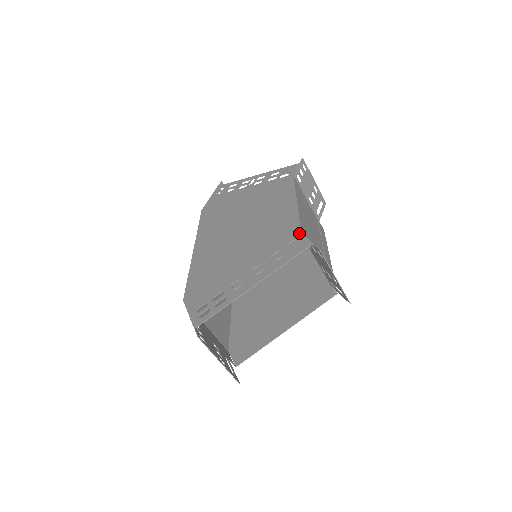
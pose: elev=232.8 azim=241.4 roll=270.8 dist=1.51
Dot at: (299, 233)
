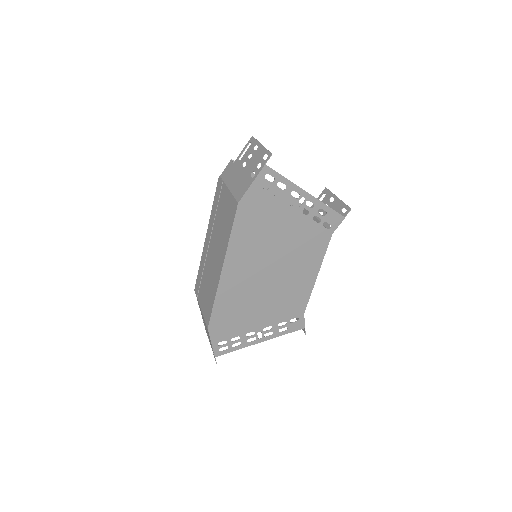
Dot at: (303, 314)
